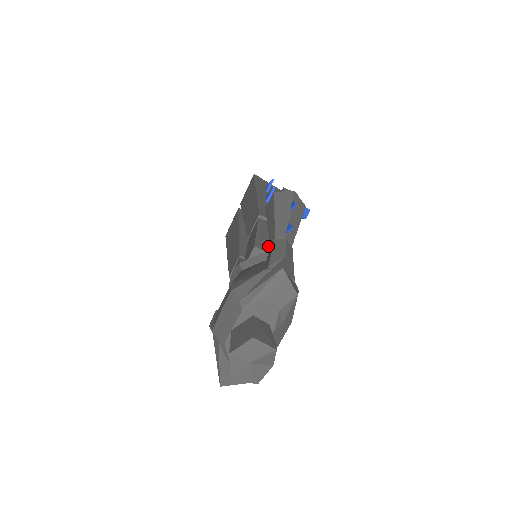
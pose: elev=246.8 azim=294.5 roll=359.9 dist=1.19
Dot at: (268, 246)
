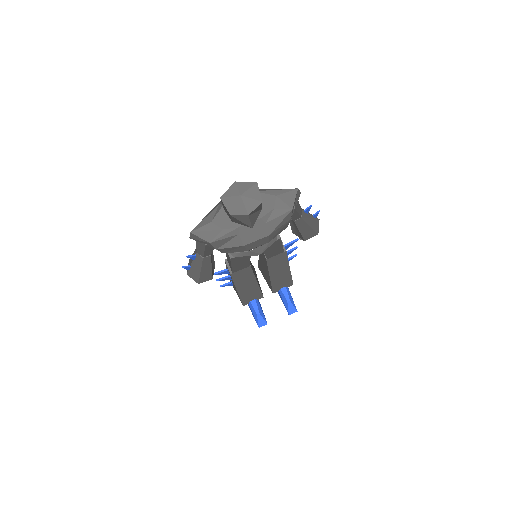
Dot at: occluded
